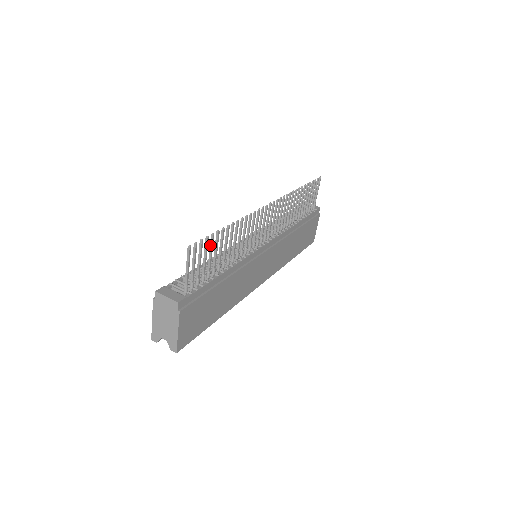
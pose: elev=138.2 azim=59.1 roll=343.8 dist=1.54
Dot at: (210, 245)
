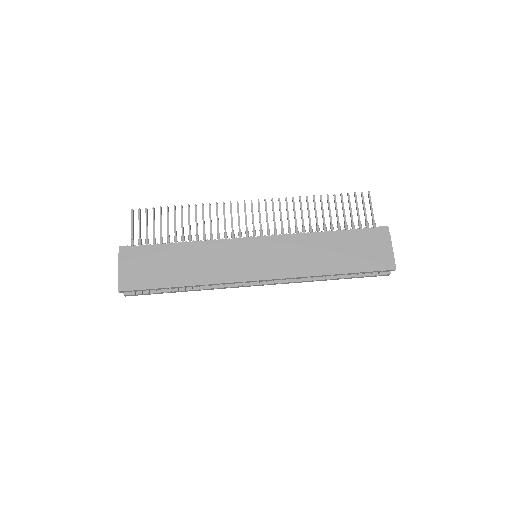
Dot at: (160, 216)
